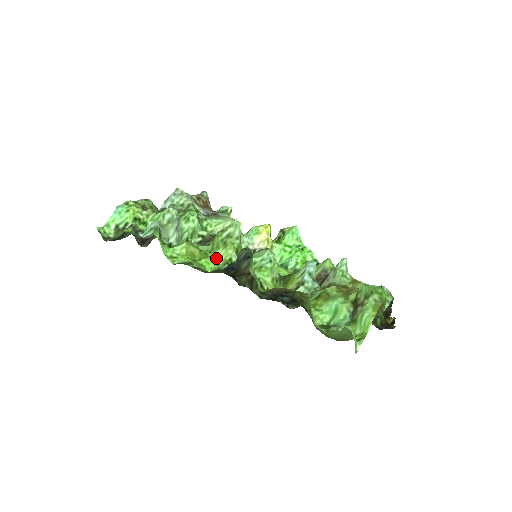
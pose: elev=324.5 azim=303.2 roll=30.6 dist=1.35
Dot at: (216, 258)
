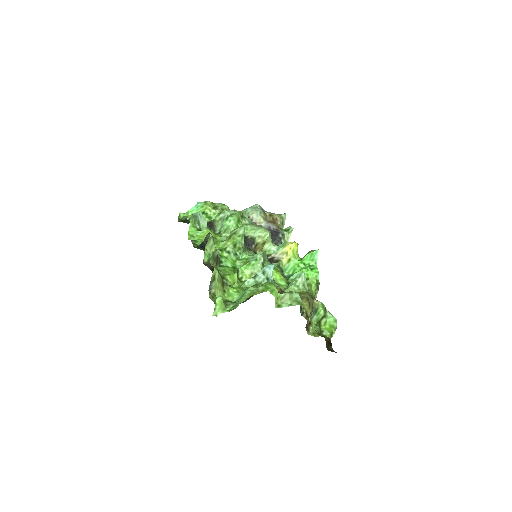
Dot at: (221, 246)
